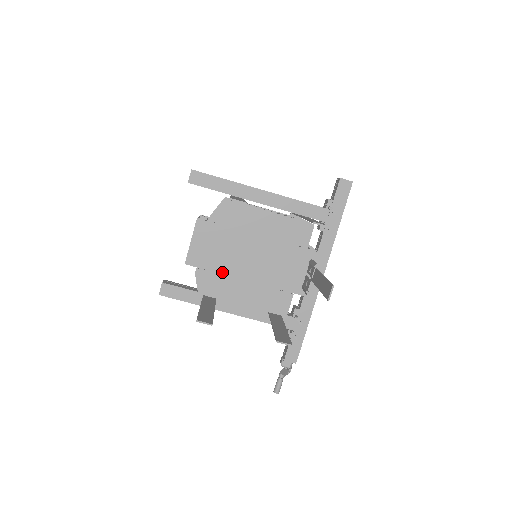
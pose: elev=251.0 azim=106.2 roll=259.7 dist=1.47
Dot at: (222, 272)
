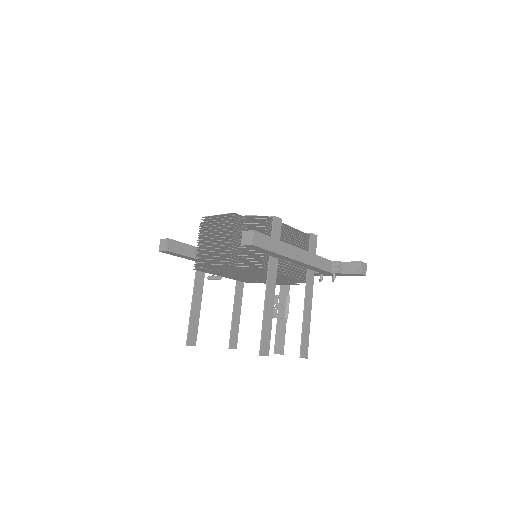
Dot at: (222, 272)
